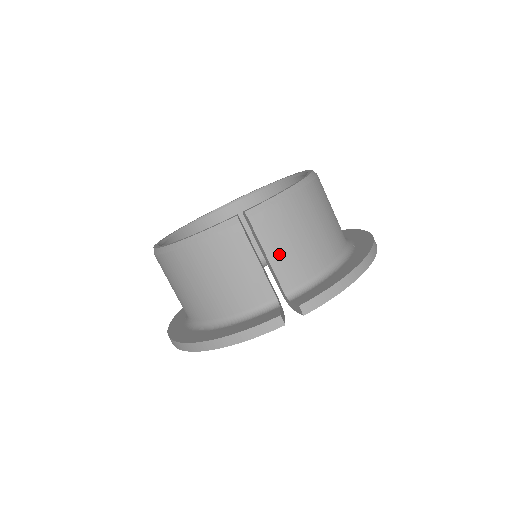
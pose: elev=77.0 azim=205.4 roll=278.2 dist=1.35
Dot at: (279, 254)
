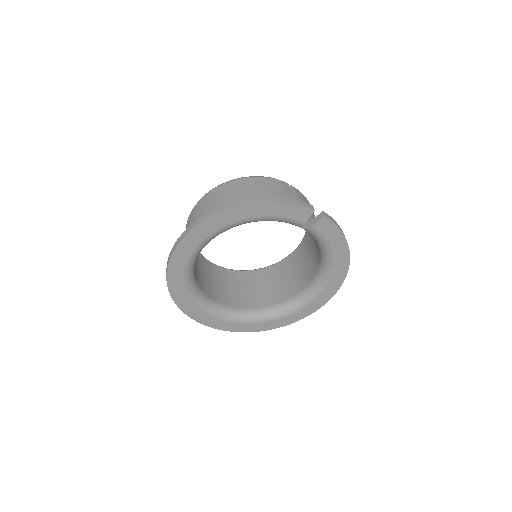
Dot at: occluded
